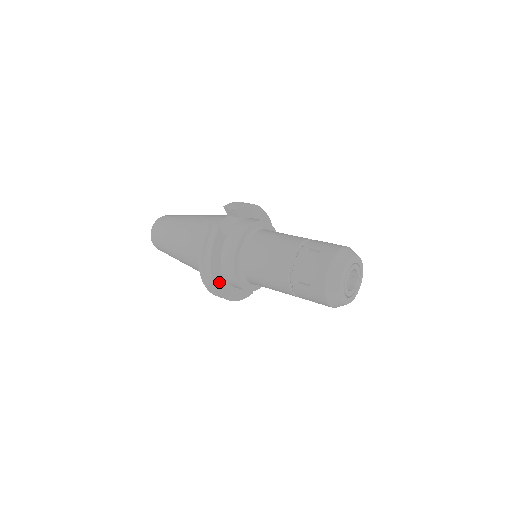
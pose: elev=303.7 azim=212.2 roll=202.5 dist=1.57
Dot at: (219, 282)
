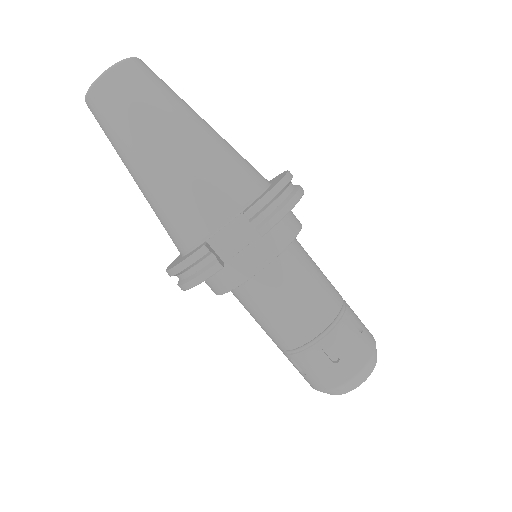
Dot at: occluded
